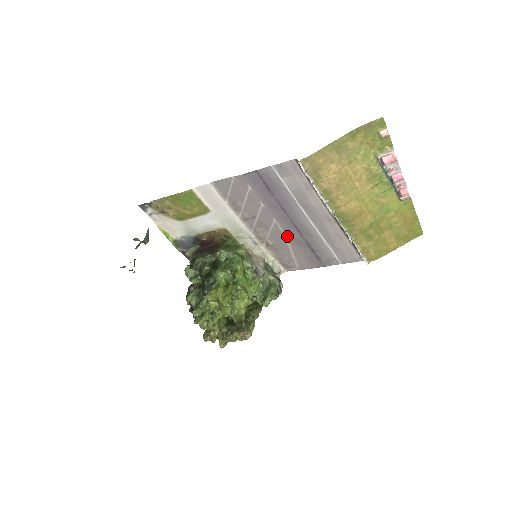
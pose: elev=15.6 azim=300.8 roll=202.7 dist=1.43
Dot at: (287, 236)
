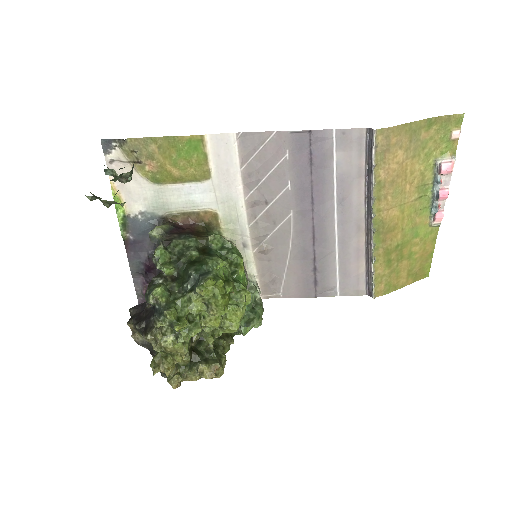
Dot at: (294, 242)
